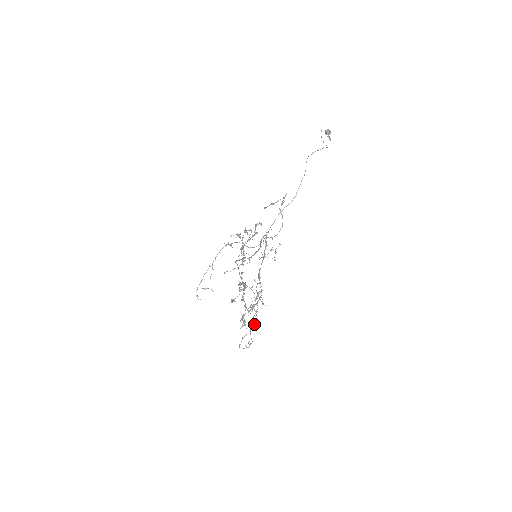
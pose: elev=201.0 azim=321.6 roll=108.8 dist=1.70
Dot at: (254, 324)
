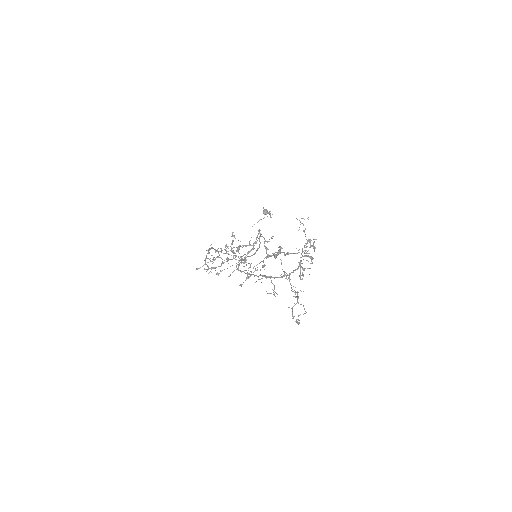
Dot at: (296, 297)
